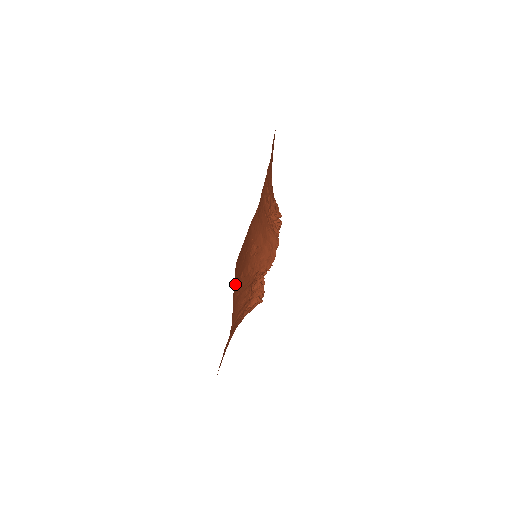
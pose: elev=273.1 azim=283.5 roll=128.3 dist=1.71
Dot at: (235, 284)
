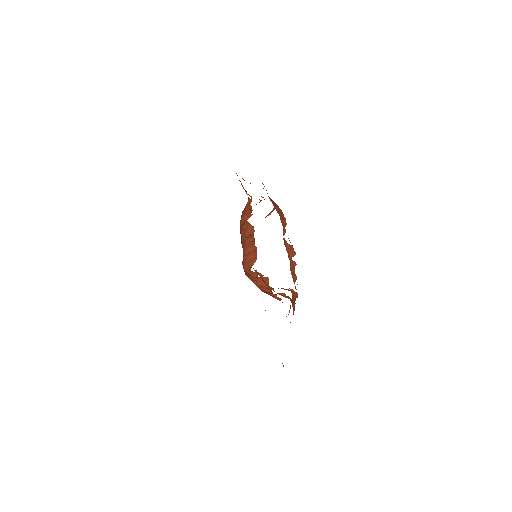
Dot at: occluded
